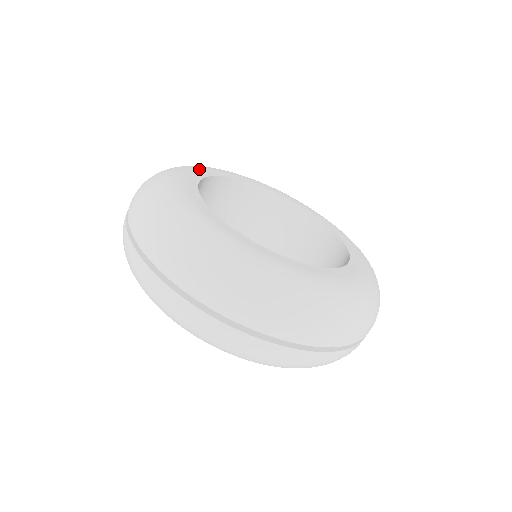
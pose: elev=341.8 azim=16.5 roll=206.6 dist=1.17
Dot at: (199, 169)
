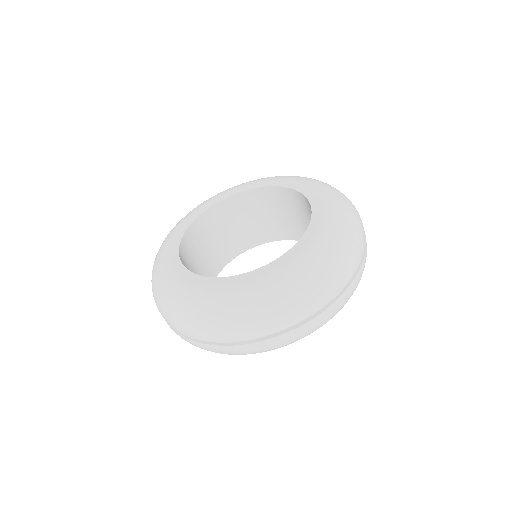
Dot at: (180, 226)
